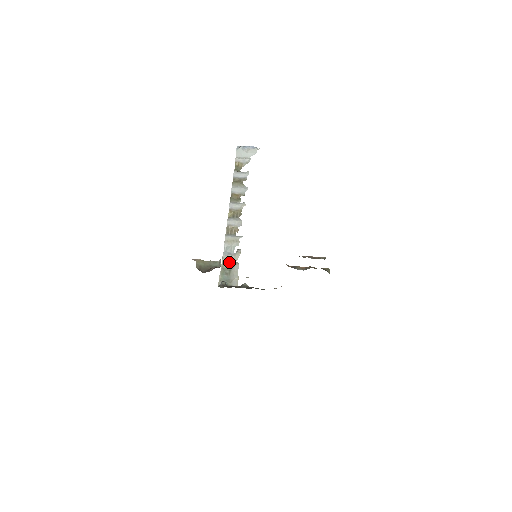
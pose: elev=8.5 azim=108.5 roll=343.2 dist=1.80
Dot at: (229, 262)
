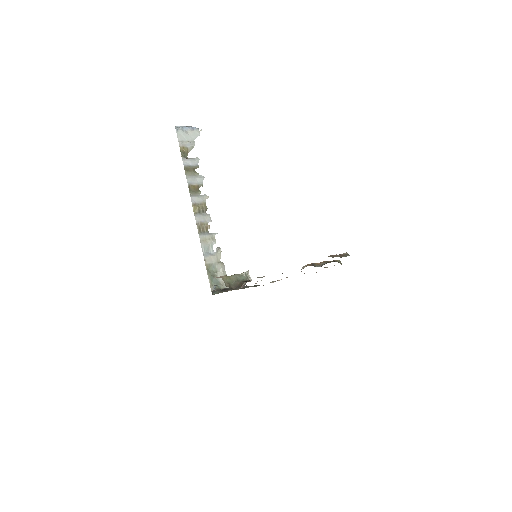
Dot at: (213, 263)
